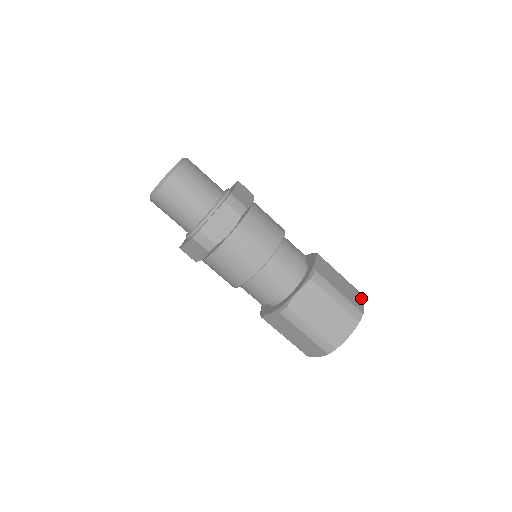
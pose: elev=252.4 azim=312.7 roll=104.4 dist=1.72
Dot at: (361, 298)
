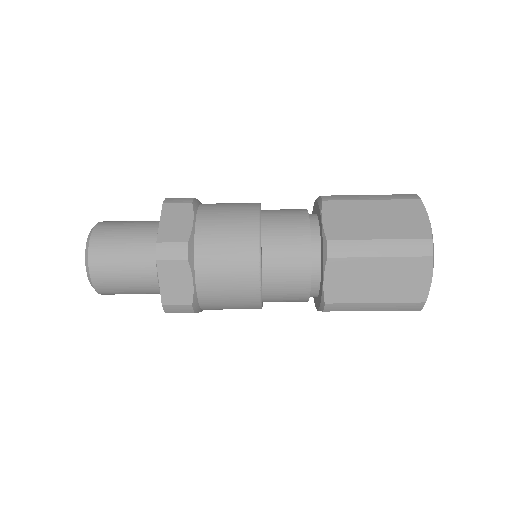
Dot at: (427, 270)
